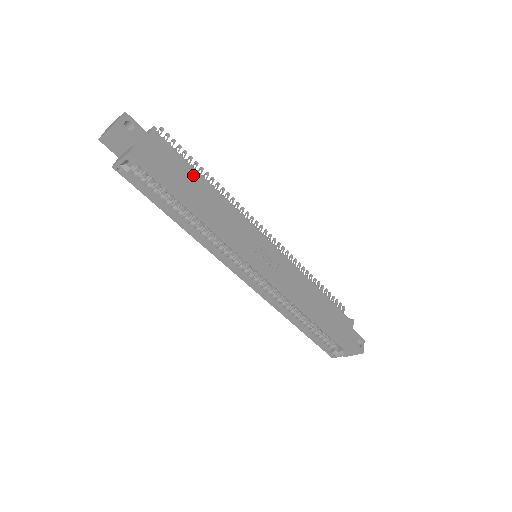
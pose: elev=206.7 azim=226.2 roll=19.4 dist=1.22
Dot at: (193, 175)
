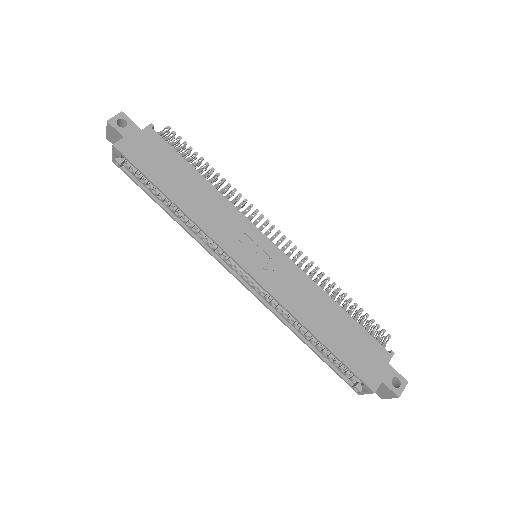
Dot at: (184, 168)
